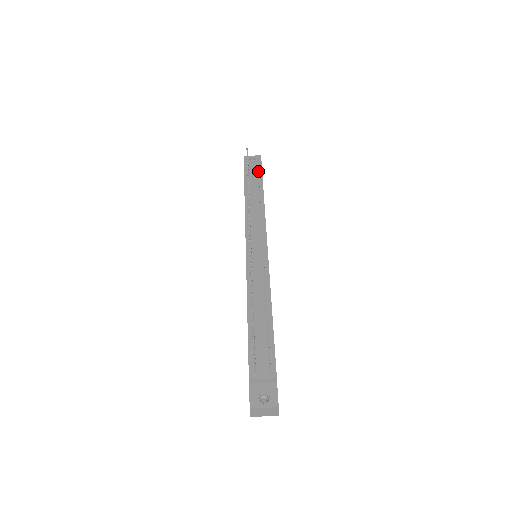
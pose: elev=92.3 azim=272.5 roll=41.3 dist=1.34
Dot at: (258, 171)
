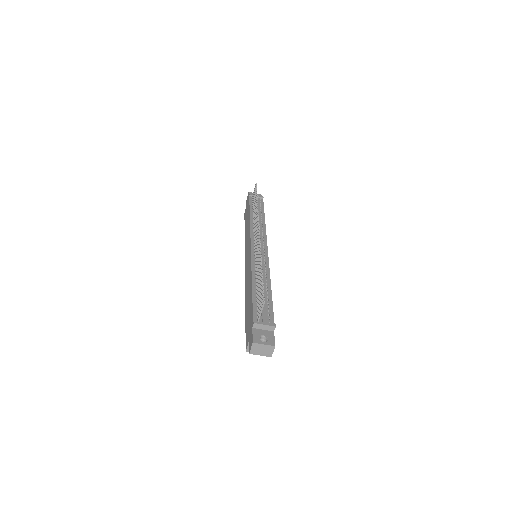
Dot at: (260, 203)
